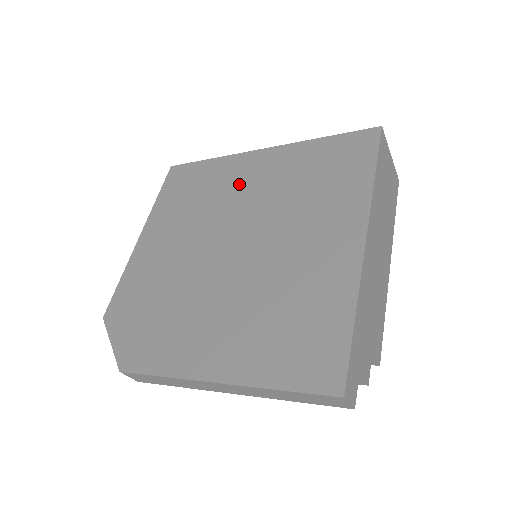
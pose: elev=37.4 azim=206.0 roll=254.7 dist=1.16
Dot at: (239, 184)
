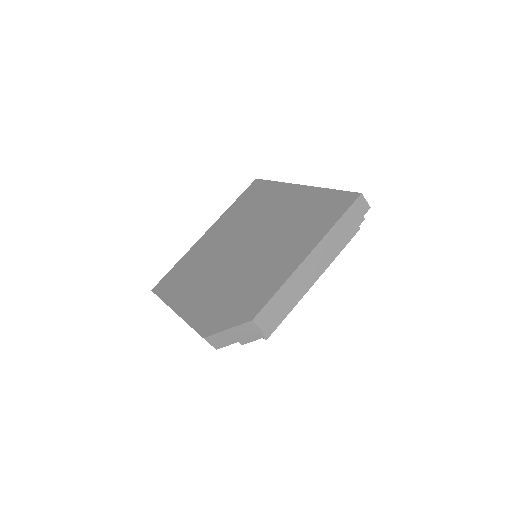
Dot at: (211, 245)
